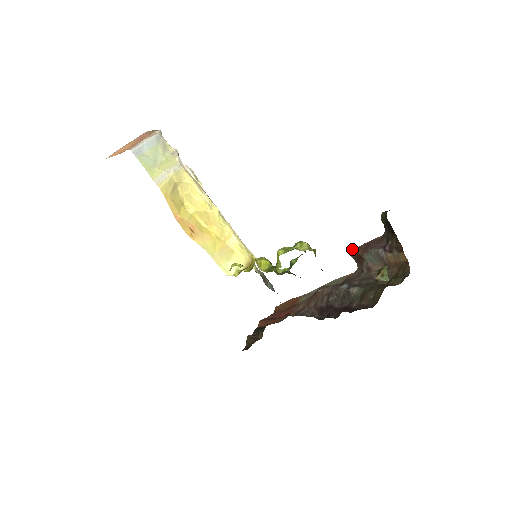
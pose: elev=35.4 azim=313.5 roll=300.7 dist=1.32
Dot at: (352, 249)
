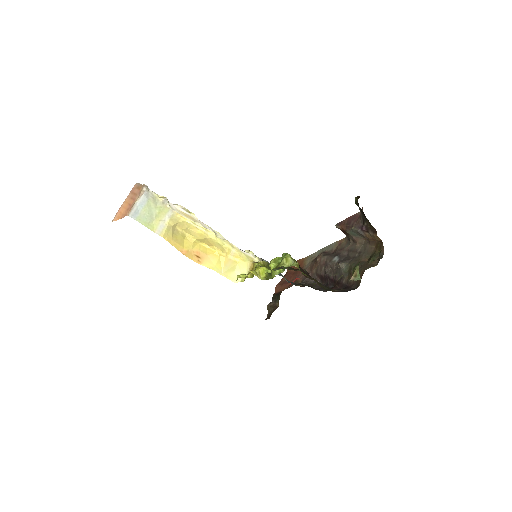
Dot at: (338, 223)
